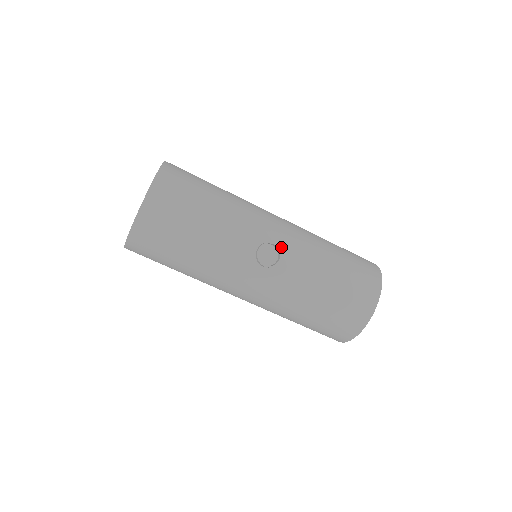
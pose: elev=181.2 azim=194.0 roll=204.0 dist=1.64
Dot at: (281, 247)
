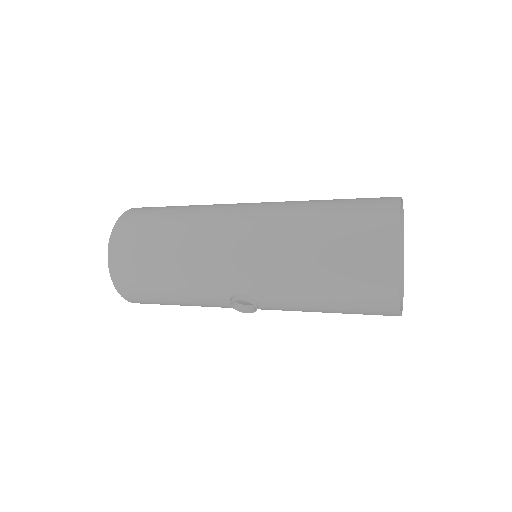
Dot at: (250, 293)
